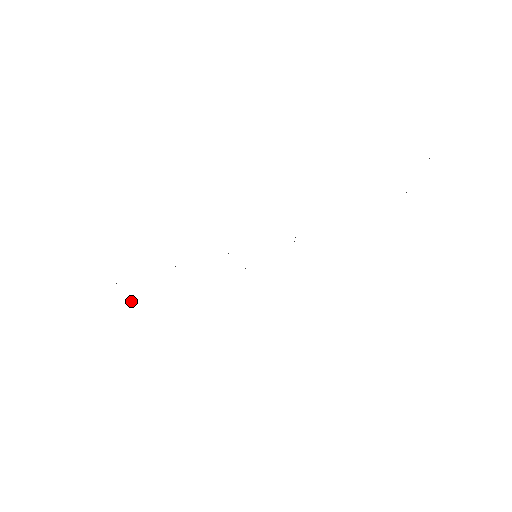
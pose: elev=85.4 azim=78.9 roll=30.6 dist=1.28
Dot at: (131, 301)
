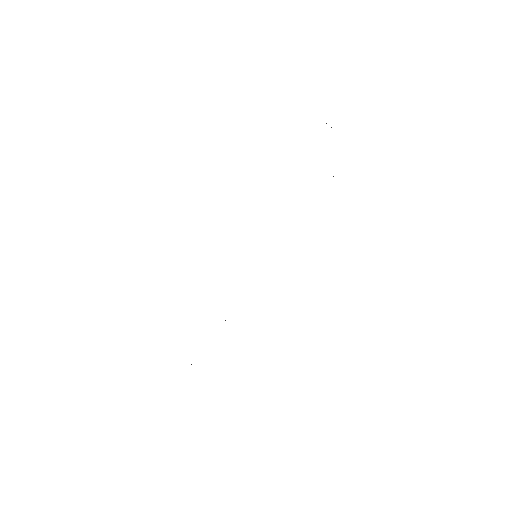
Dot at: occluded
